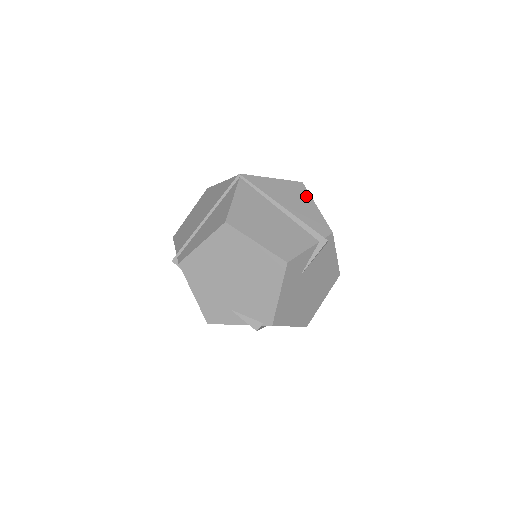
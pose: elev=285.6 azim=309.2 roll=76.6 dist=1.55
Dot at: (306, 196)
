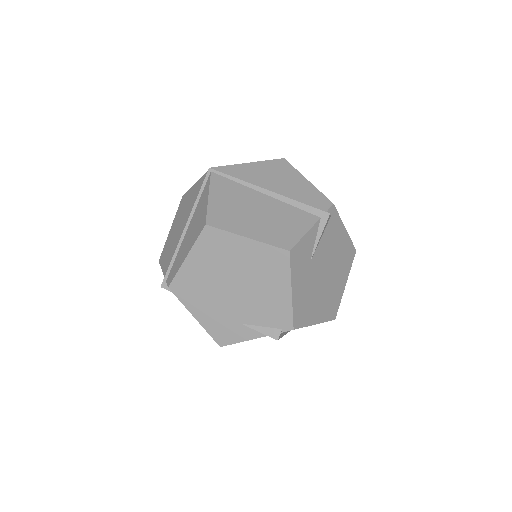
Dot at: (292, 172)
